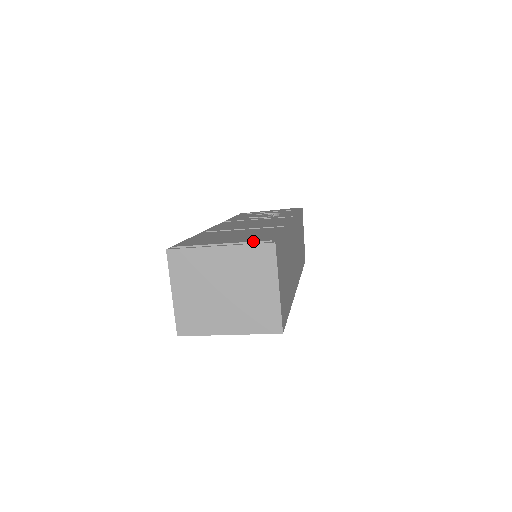
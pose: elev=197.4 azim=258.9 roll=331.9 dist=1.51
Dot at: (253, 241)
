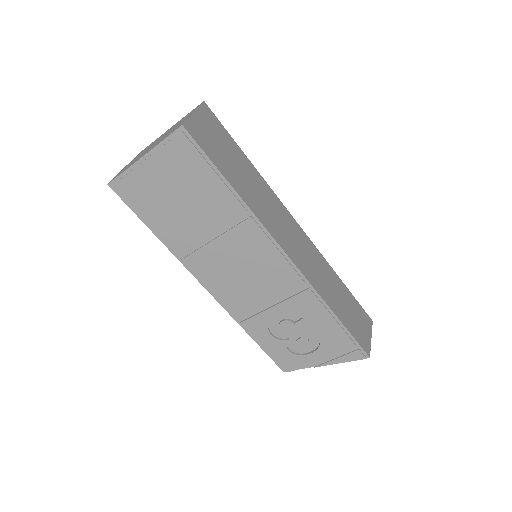
Dot at: occluded
